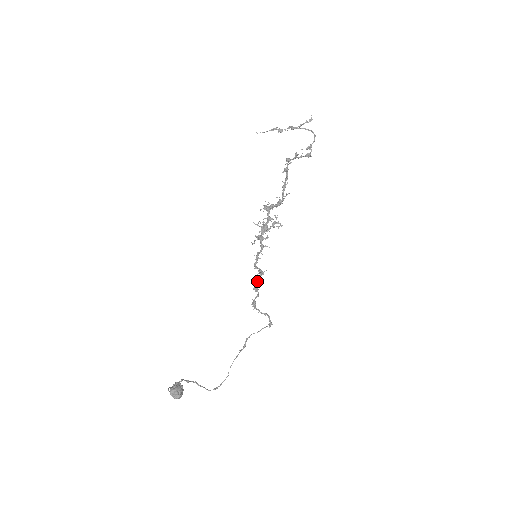
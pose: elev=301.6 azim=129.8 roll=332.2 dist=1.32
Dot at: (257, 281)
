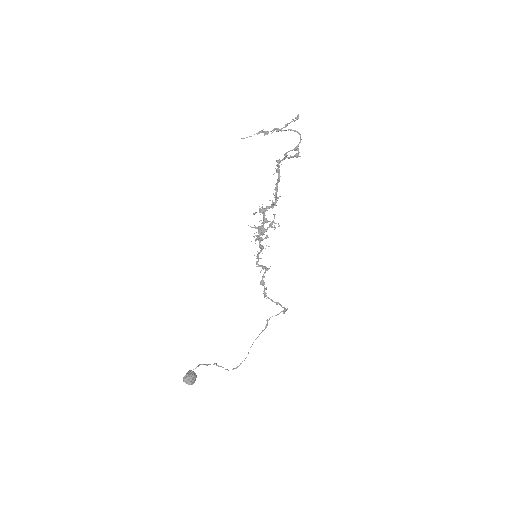
Dot at: (263, 276)
